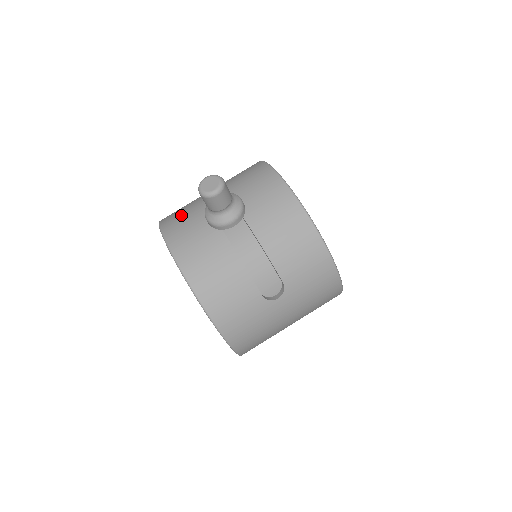
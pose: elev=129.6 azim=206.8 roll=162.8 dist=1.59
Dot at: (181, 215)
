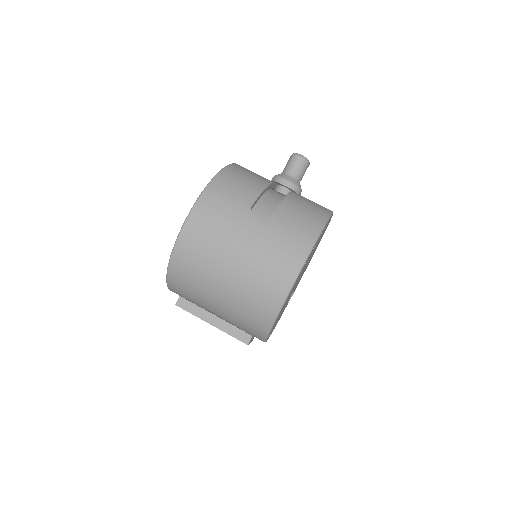
Dot at: occluded
